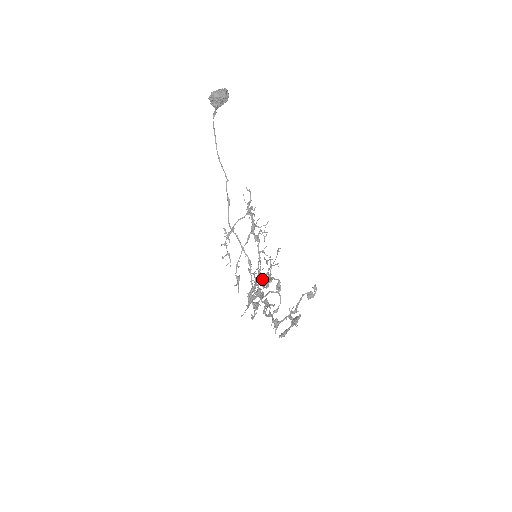
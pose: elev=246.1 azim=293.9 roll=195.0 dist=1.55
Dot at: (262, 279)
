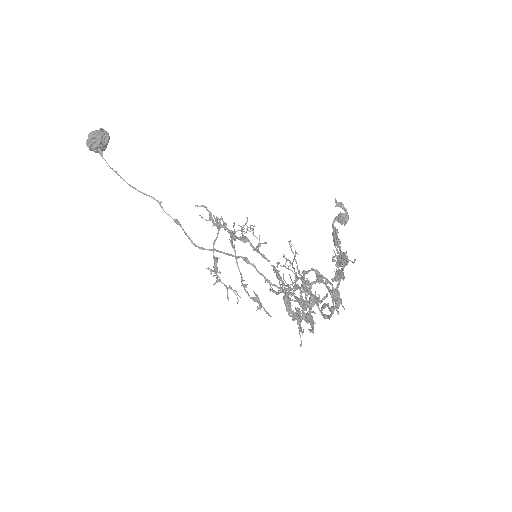
Dot at: occluded
